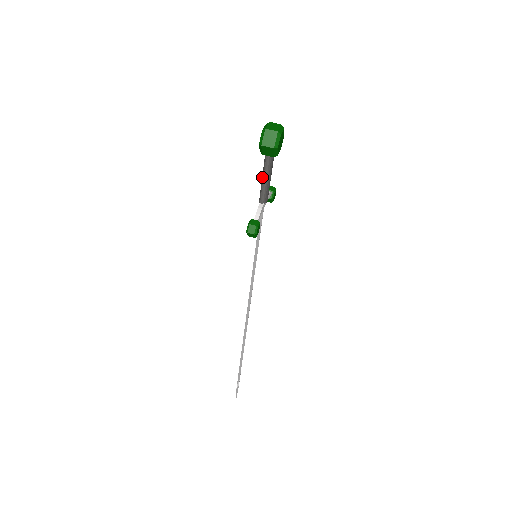
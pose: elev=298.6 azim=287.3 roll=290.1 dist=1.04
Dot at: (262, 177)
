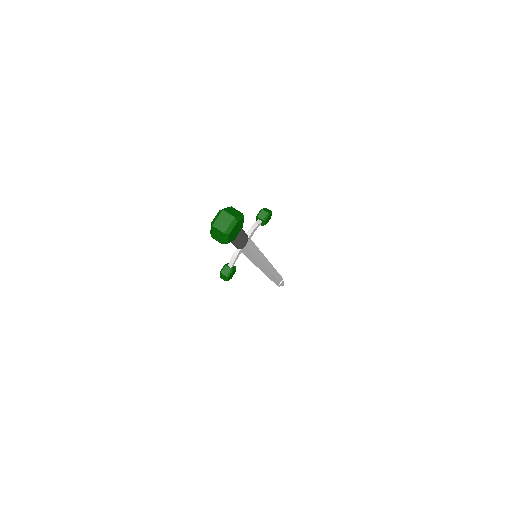
Dot at: occluded
